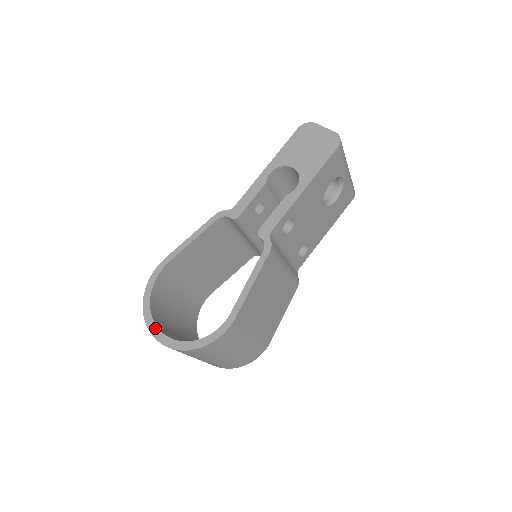
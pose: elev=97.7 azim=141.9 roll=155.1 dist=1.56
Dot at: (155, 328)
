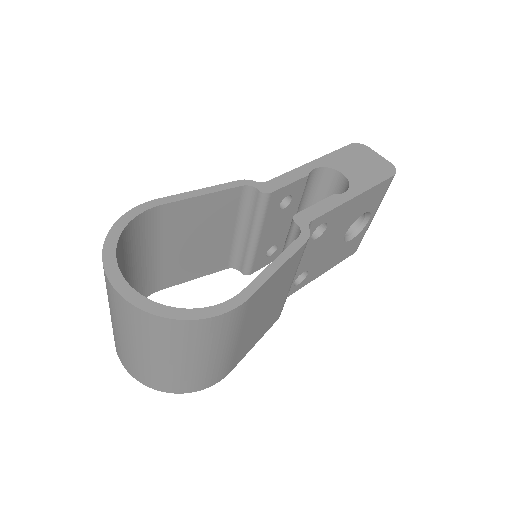
Dot at: (117, 273)
